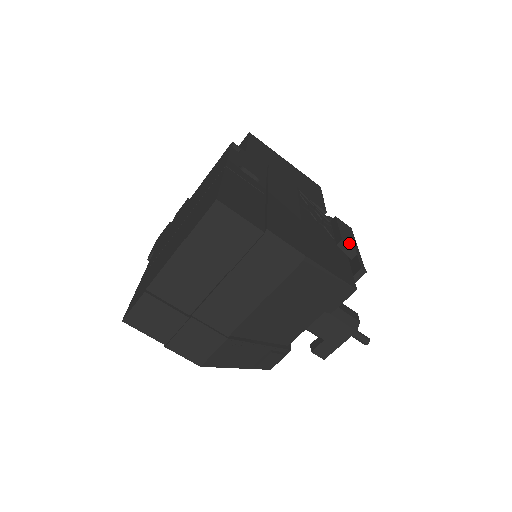
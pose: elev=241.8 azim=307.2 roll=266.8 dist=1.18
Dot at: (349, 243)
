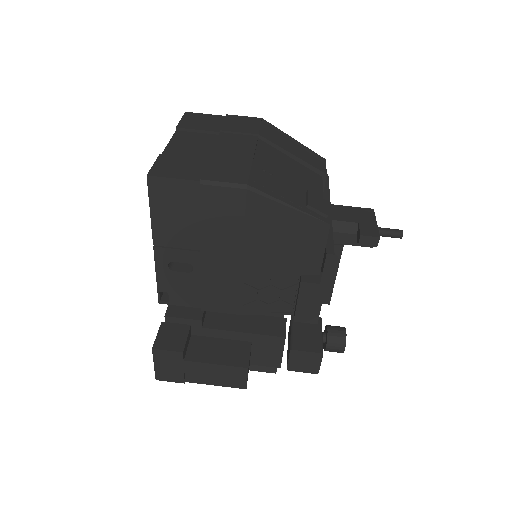
Dot at: occluded
